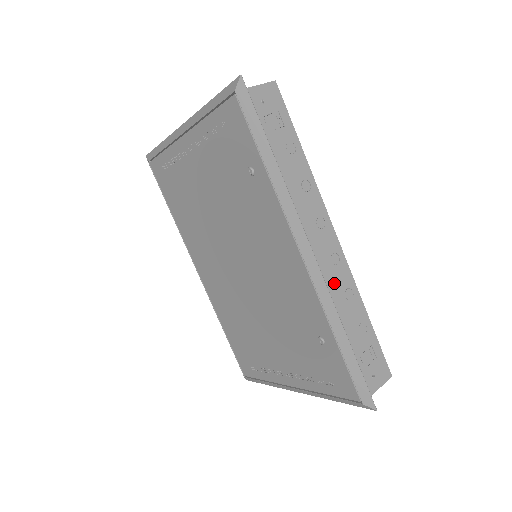
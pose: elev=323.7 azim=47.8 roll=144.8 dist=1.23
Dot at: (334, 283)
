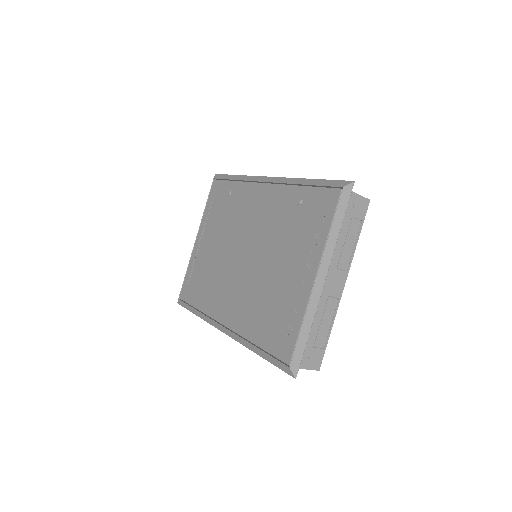
Dot at: occluded
